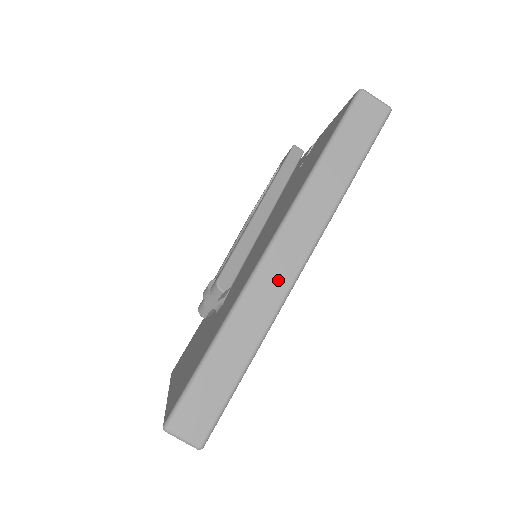
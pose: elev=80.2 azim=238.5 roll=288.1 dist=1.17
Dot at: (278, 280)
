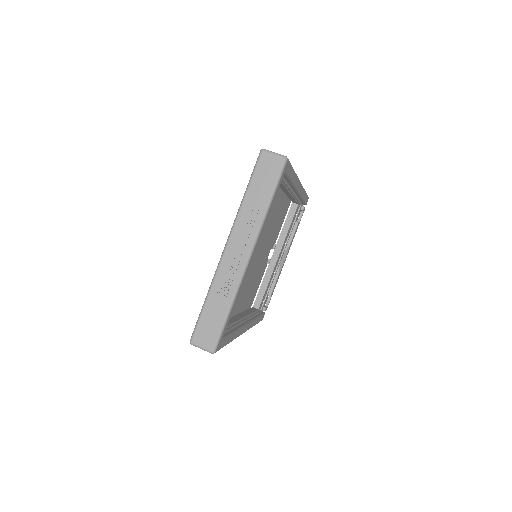
Dot at: occluded
